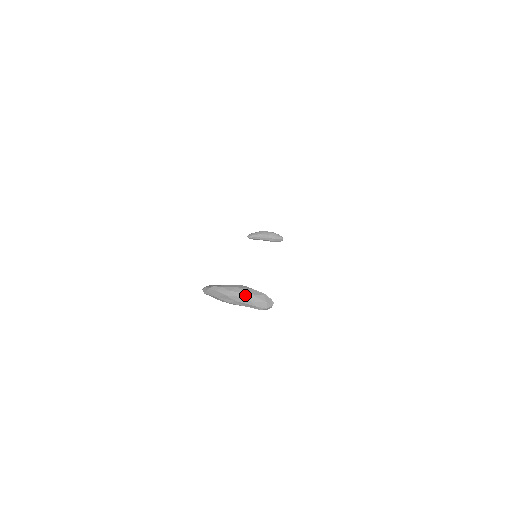
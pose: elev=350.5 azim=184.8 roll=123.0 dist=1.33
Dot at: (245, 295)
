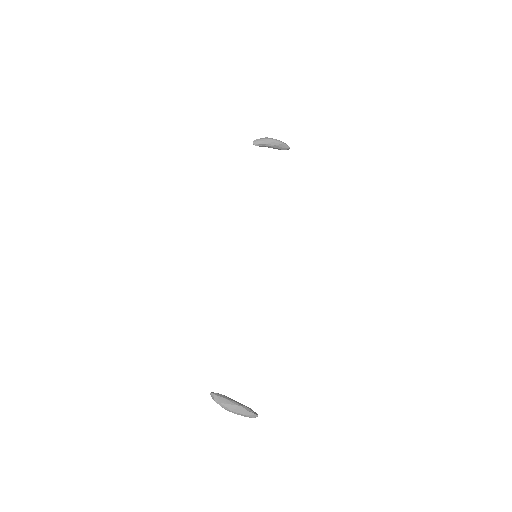
Dot at: (240, 414)
